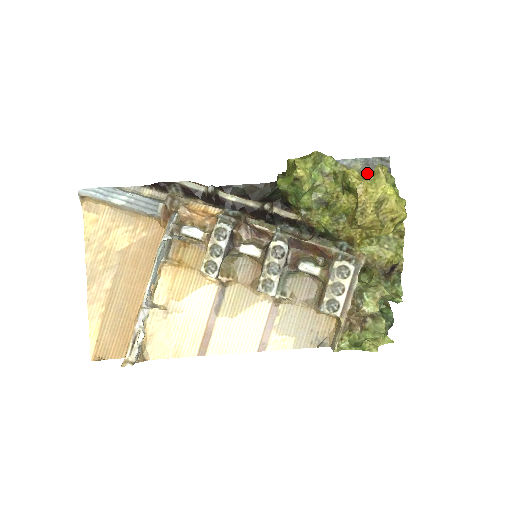
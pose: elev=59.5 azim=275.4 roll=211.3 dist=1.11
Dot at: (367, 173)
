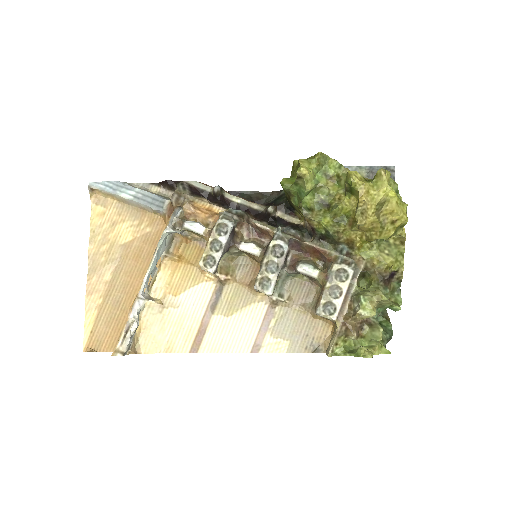
Dot at: occluded
